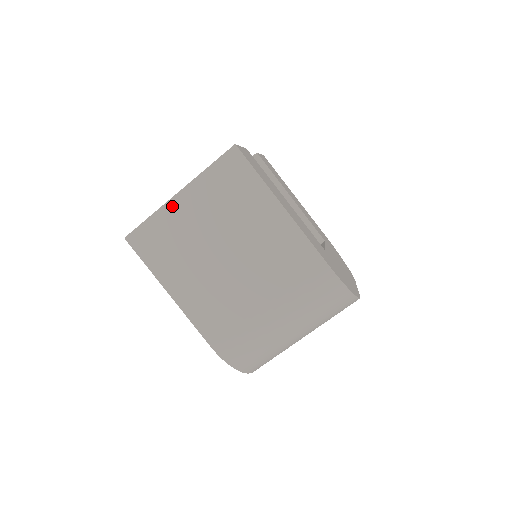
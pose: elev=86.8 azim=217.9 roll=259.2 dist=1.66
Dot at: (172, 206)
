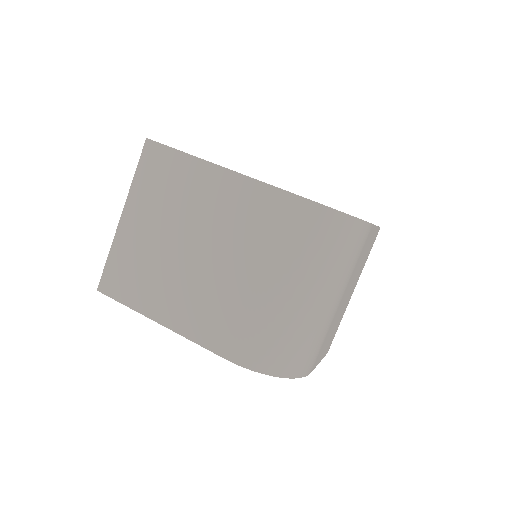
Dot at: (122, 232)
